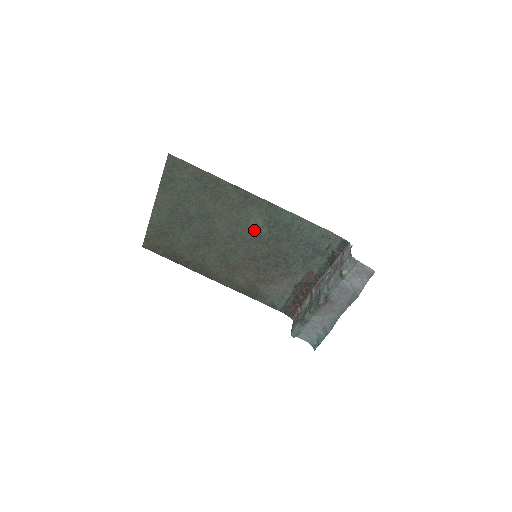
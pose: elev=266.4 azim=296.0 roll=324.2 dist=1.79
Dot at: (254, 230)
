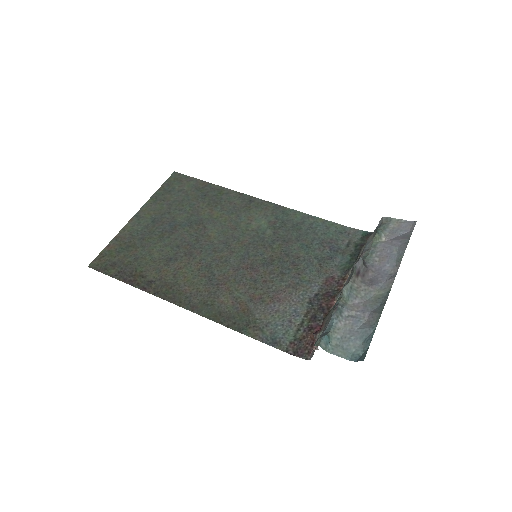
Dot at: (255, 233)
